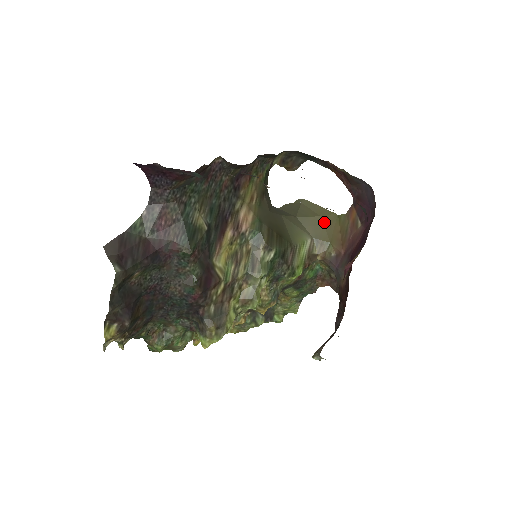
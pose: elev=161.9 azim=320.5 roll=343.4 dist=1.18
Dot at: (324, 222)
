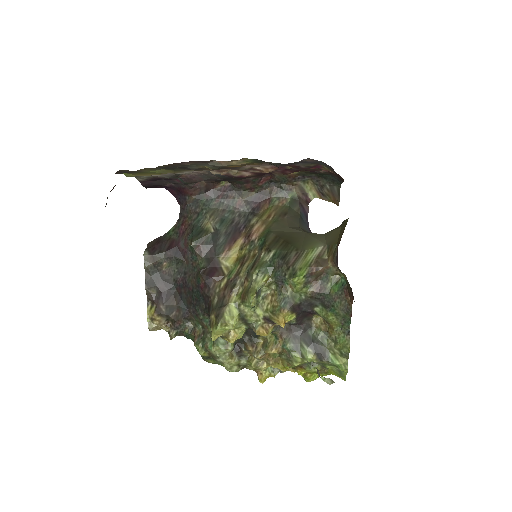
Dot at: (341, 230)
